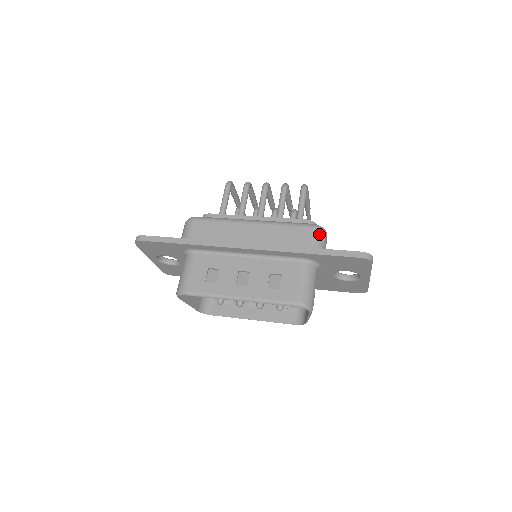
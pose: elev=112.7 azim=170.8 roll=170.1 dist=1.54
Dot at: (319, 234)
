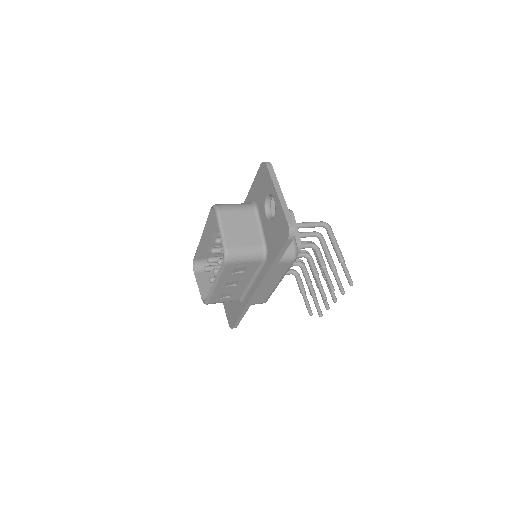
Dot at: occluded
